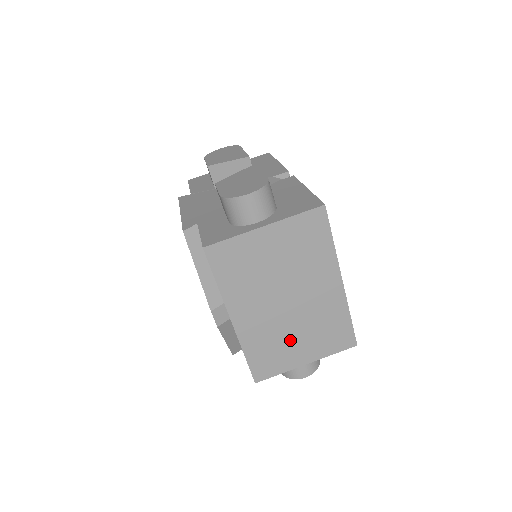
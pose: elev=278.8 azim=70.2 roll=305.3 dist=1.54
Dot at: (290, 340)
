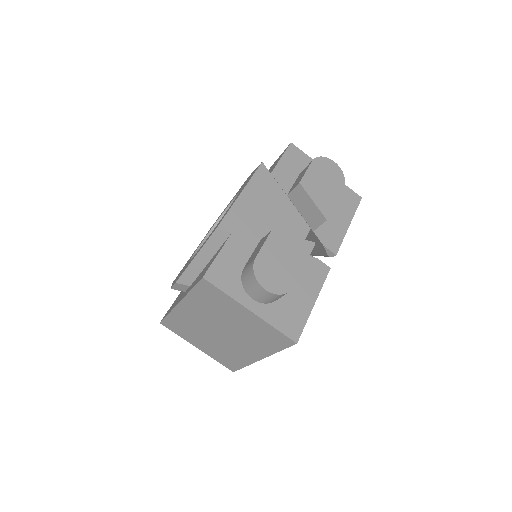
Dot at: (201, 337)
